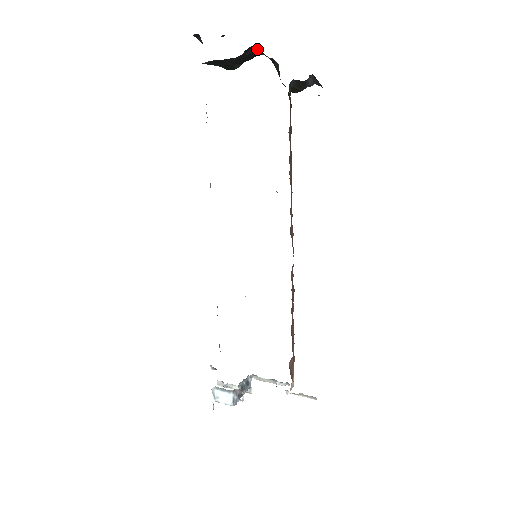
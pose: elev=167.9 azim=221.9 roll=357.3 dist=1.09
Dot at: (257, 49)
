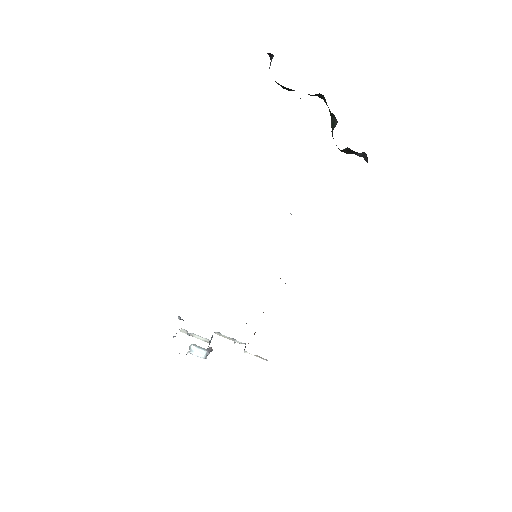
Dot at: (322, 96)
